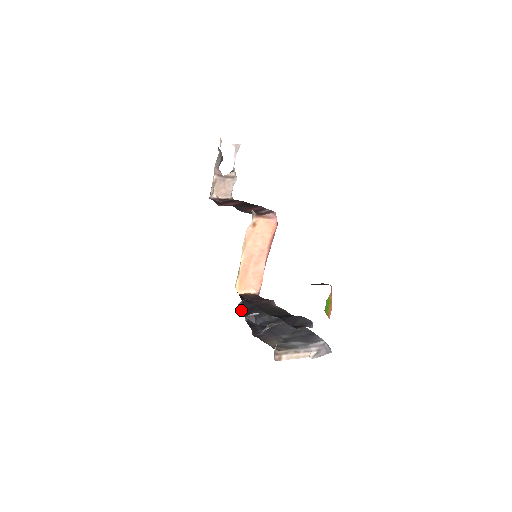
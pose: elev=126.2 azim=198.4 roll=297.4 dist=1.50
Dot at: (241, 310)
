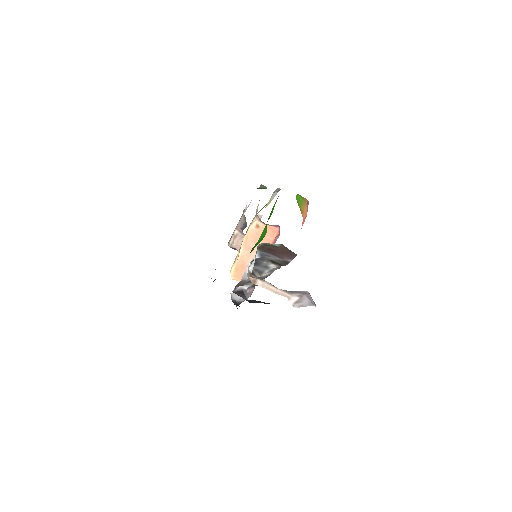
Dot at: occluded
